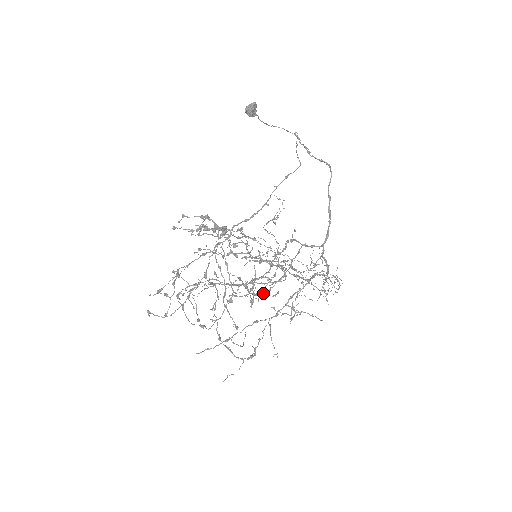
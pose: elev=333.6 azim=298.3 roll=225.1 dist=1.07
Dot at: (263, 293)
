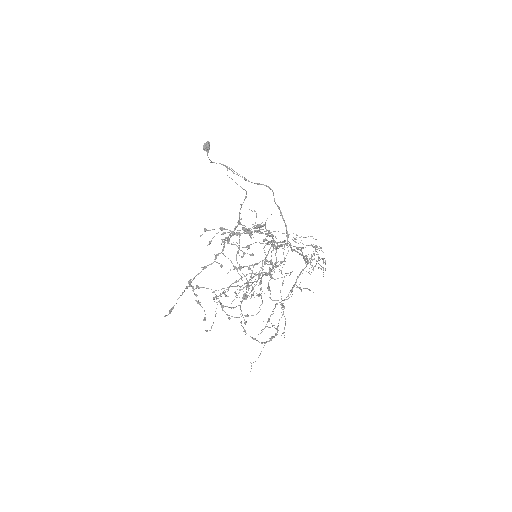
Dot at: occluded
